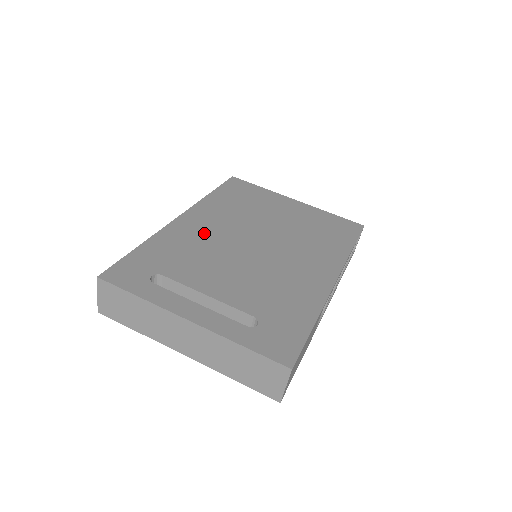
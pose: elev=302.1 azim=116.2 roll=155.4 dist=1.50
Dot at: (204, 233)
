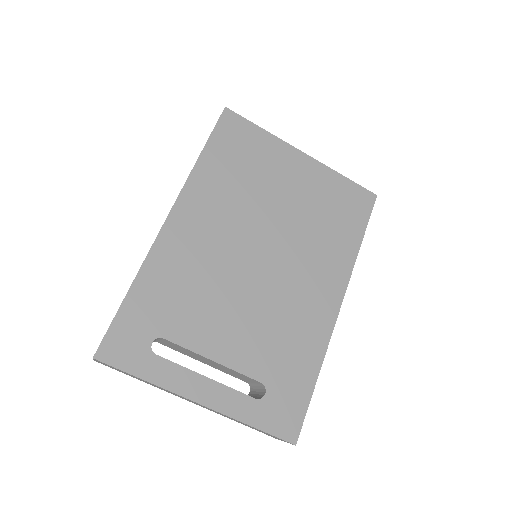
Dot at: (200, 248)
